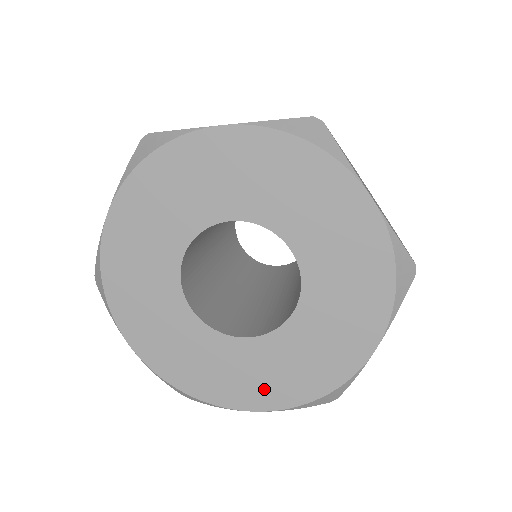
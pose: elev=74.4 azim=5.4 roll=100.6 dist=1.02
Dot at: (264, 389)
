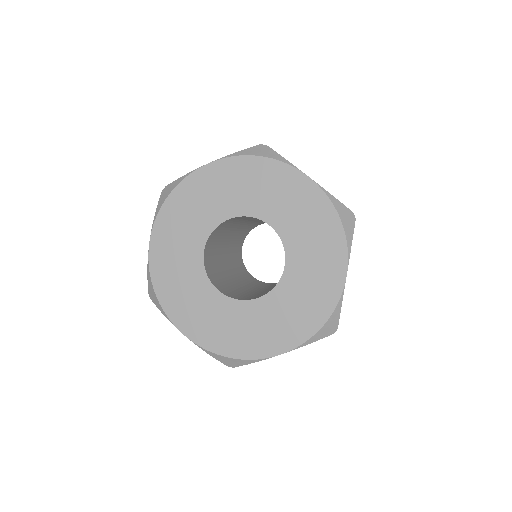
Dot at: (202, 327)
